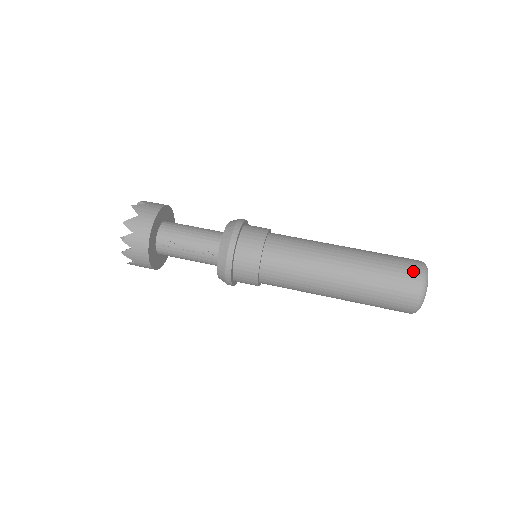
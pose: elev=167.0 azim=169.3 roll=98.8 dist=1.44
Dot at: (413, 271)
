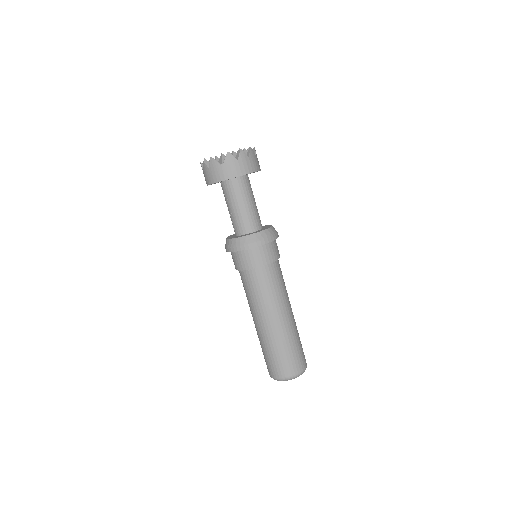
Dot at: (284, 372)
